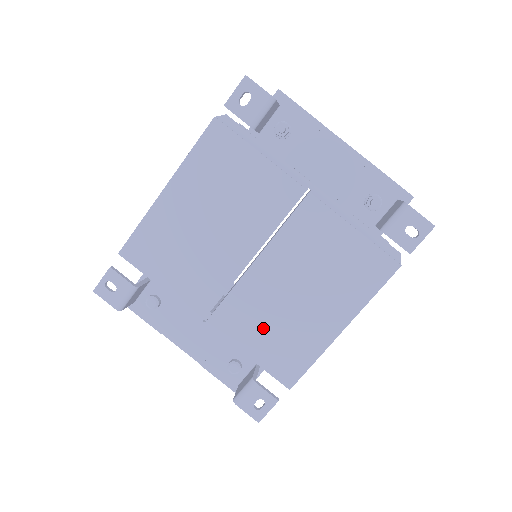
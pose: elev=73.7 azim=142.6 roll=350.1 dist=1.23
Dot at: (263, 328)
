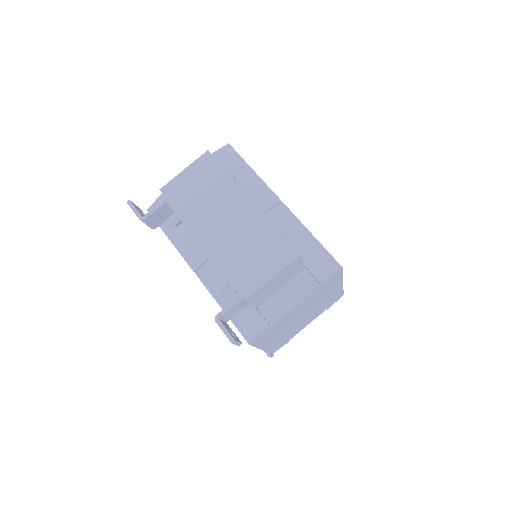
Dot at: occluded
